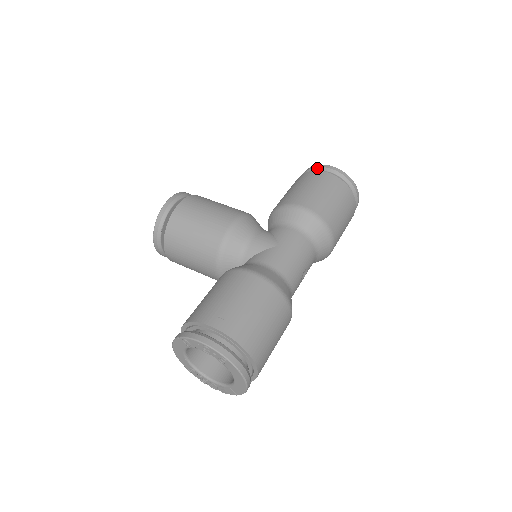
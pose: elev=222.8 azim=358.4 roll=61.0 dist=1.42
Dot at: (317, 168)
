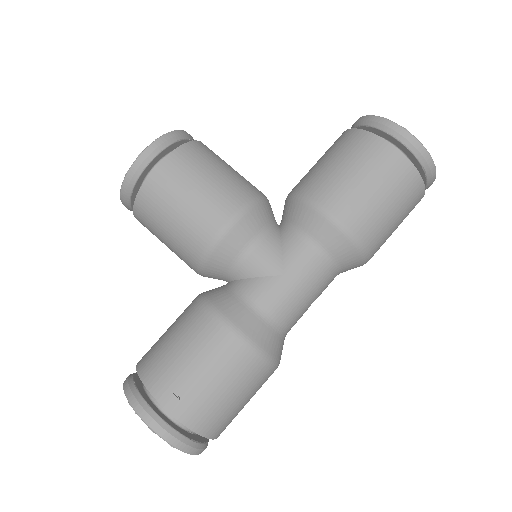
Dot at: (384, 127)
